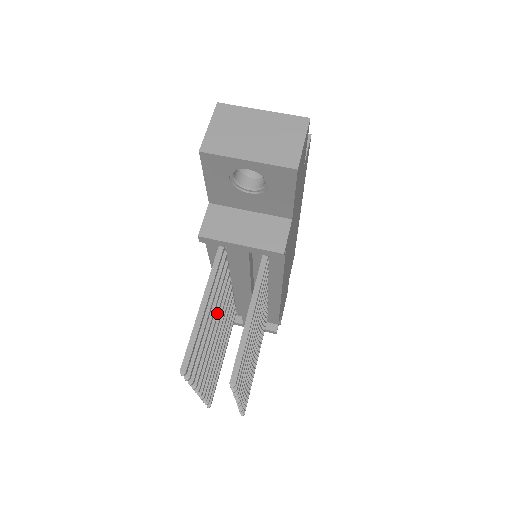
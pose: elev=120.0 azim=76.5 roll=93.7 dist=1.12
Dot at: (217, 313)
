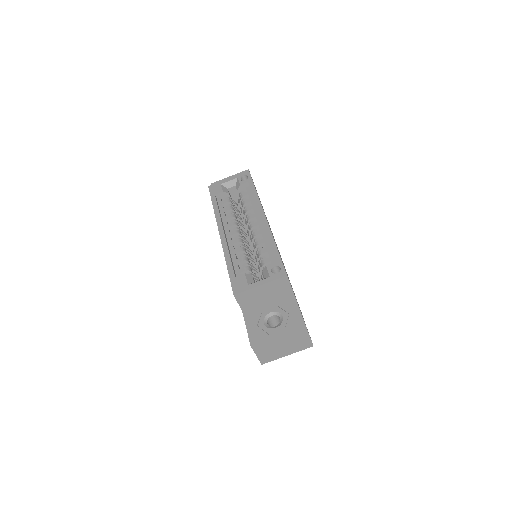
Dot at: occluded
